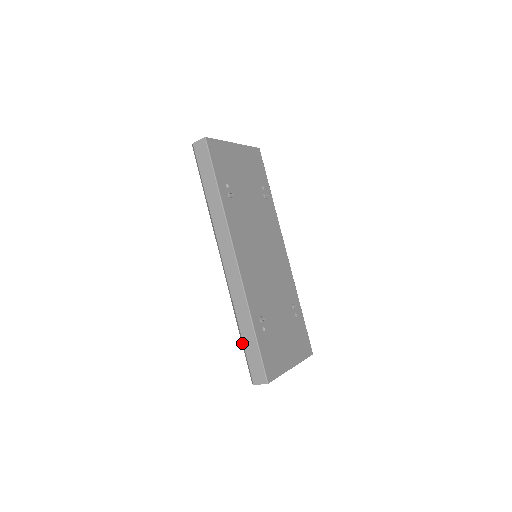
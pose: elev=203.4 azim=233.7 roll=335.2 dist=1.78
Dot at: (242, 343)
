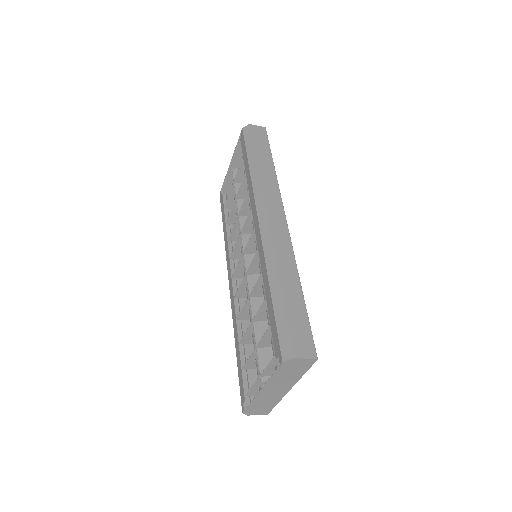
Dot at: (277, 304)
